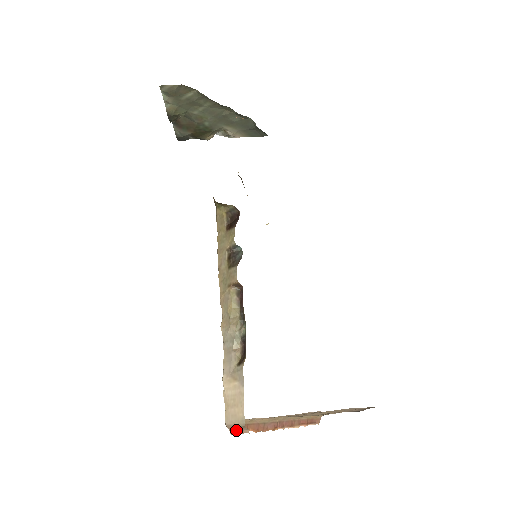
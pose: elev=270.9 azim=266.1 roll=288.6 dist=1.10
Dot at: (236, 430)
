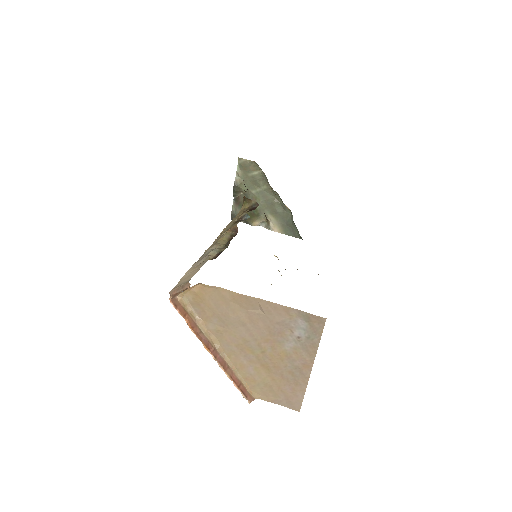
Dot at: (178, 290)
